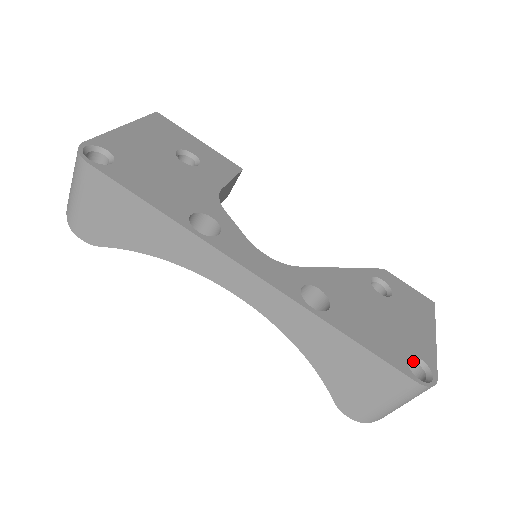
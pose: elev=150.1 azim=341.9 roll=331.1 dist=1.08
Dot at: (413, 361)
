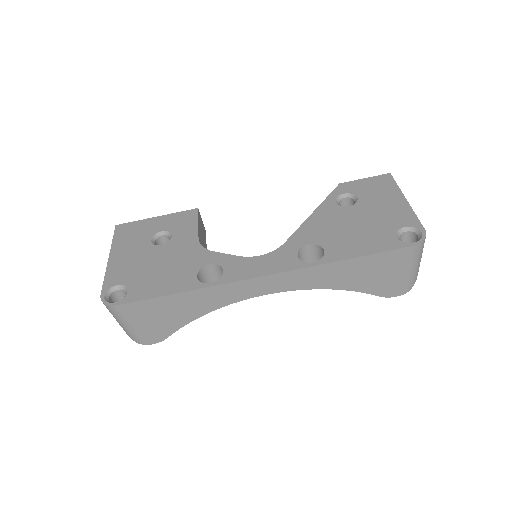
Dot at: (402, 233)
